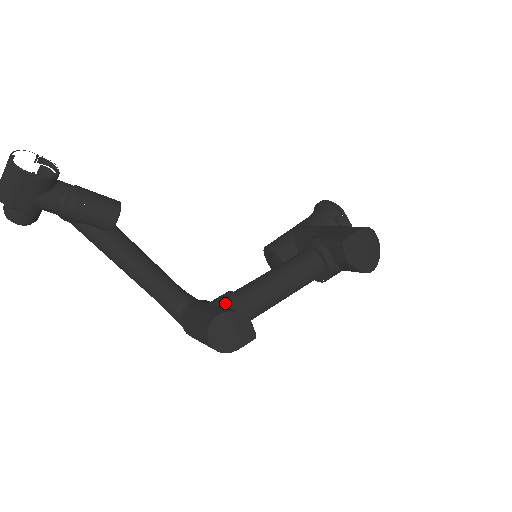
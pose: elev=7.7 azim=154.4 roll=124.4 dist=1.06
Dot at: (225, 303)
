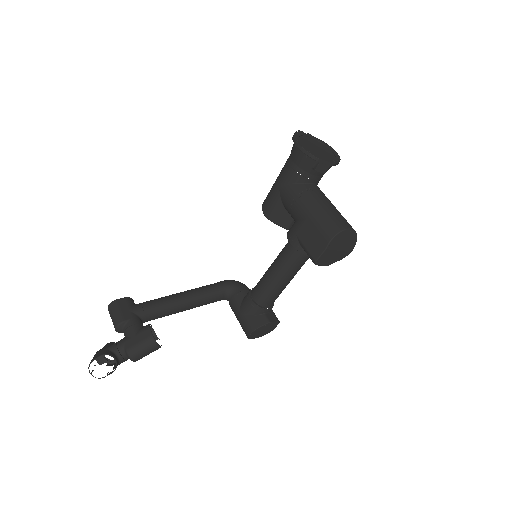
Dot at: (250, 312)
